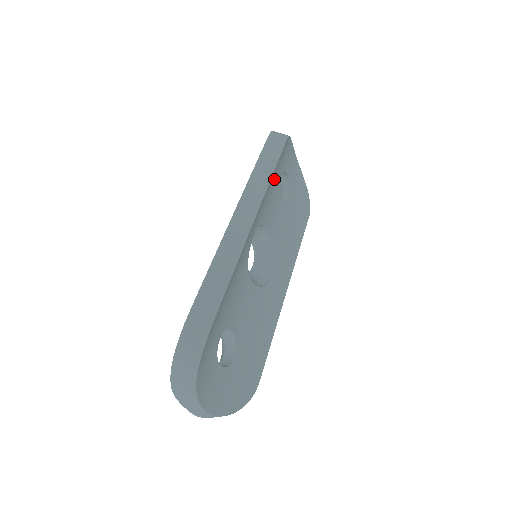
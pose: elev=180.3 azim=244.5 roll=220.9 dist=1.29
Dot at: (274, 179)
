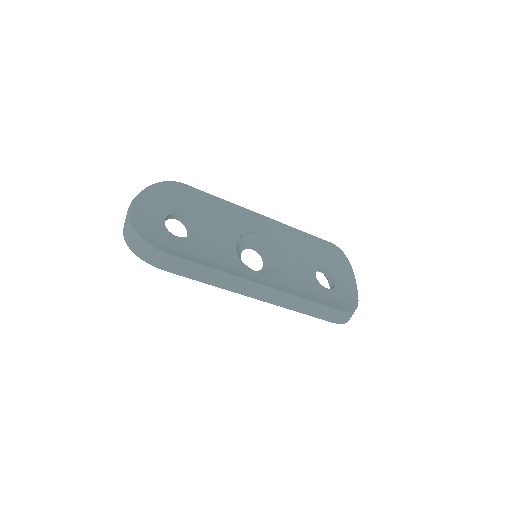
Dot at: (308, 248)
